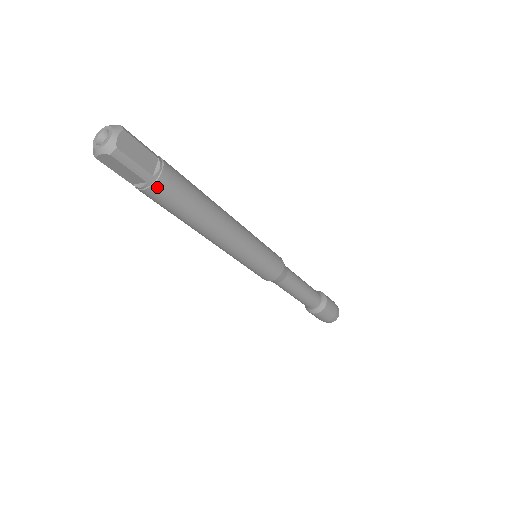
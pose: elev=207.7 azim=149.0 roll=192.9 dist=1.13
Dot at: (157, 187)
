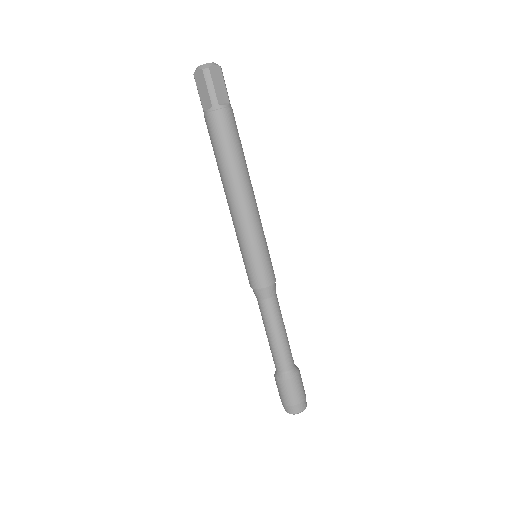
Dot at: occluded
